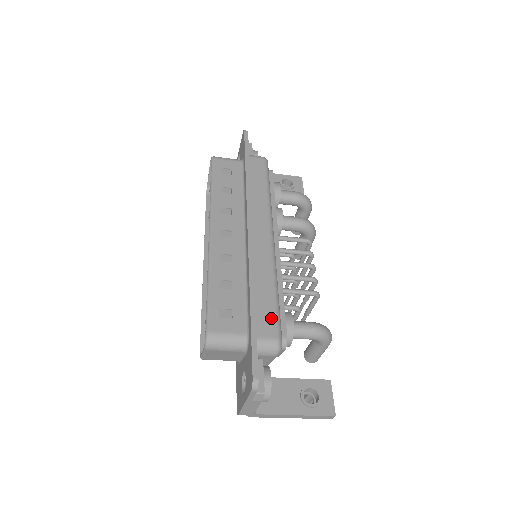
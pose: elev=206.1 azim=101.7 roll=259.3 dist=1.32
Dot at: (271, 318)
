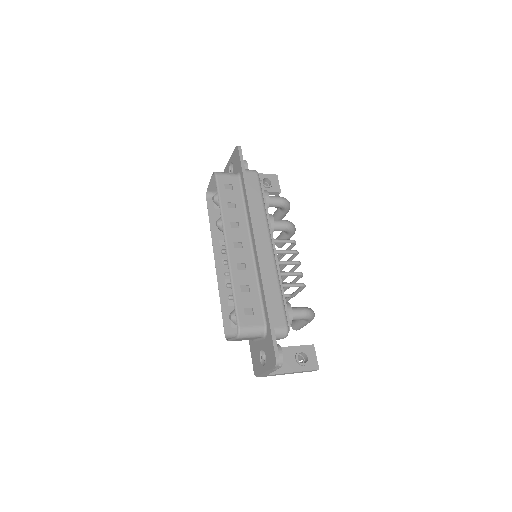
Dot at: (280, 312)
